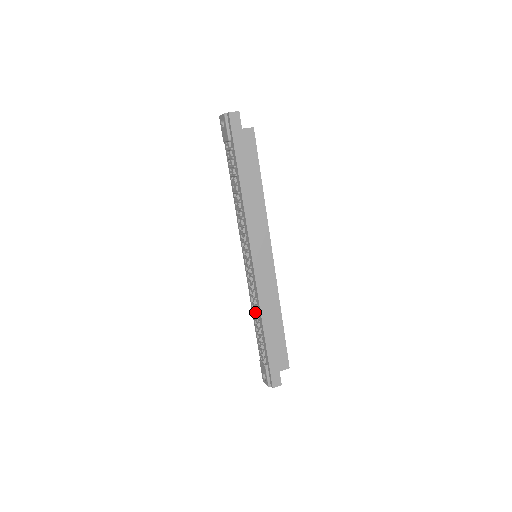
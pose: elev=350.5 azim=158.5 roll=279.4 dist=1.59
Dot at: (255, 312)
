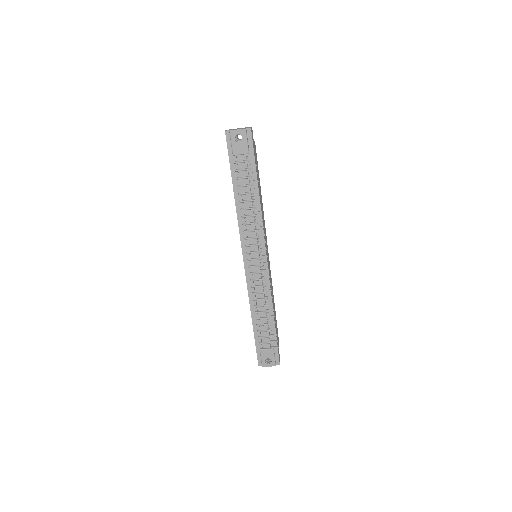
Dot at: (272, 303)
